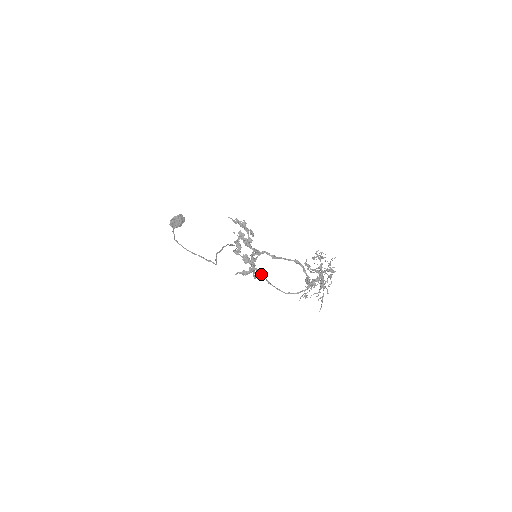
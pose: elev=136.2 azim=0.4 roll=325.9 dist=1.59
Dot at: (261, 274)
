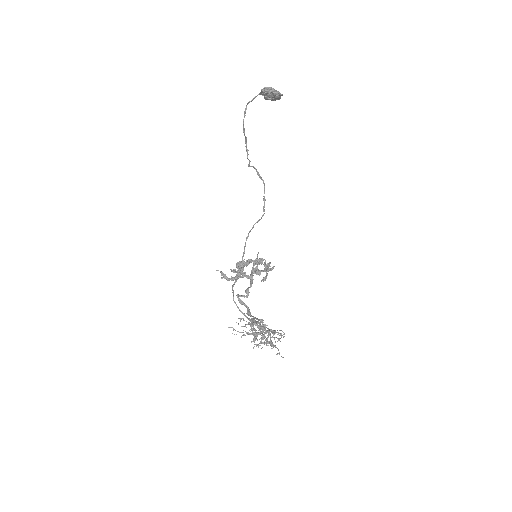
Dot at: occluded
